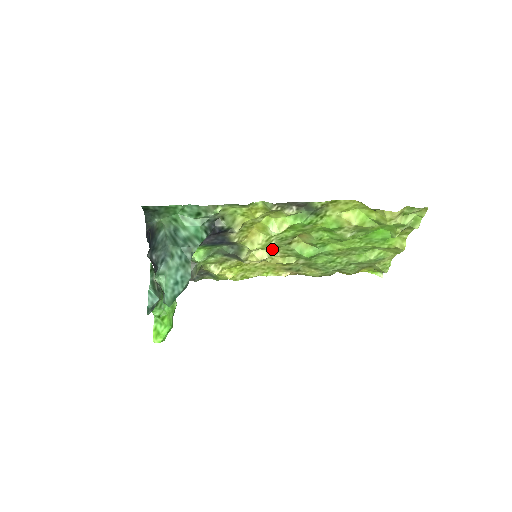
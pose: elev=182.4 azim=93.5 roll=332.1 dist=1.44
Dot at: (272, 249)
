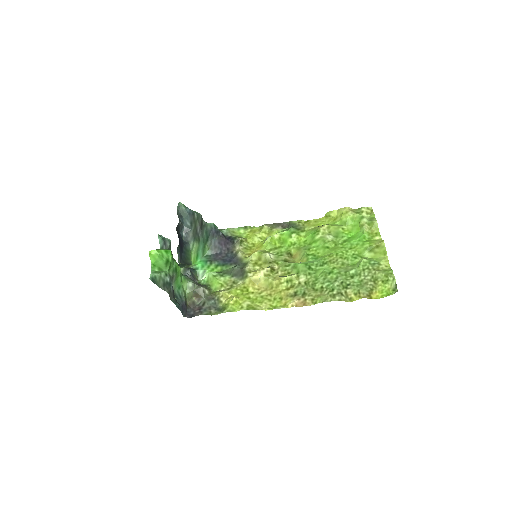
Dot at: (272, 265)
